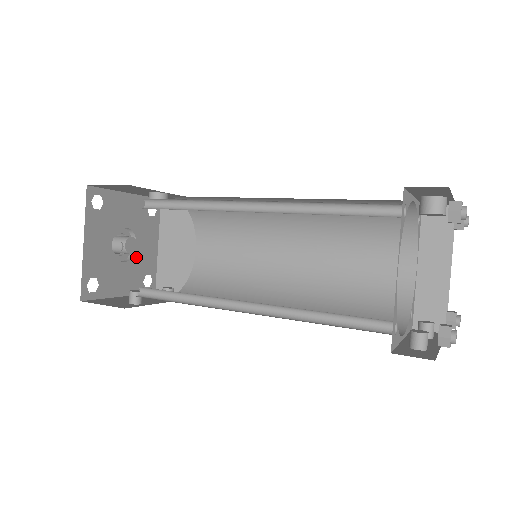
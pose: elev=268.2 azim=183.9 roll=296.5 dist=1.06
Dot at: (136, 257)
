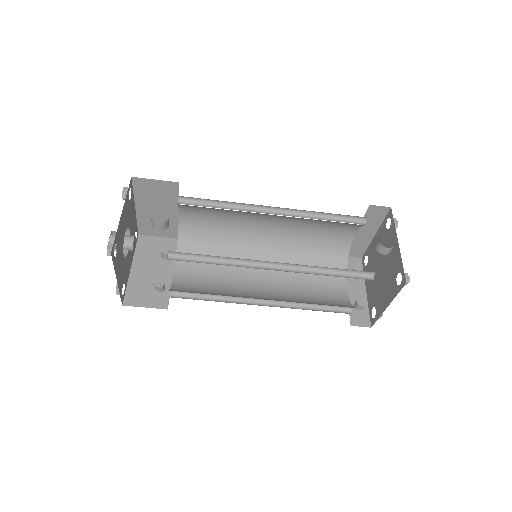
Dot at: occluded
